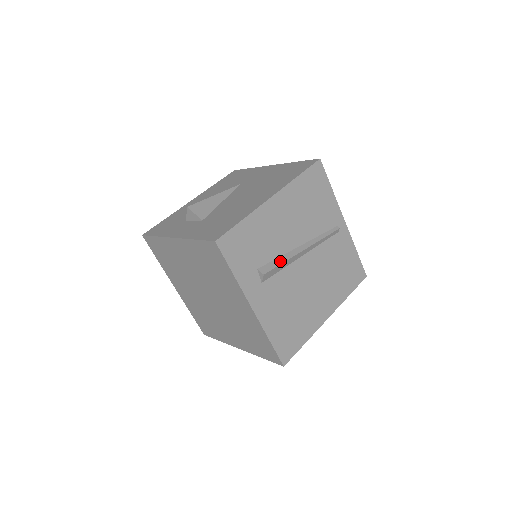
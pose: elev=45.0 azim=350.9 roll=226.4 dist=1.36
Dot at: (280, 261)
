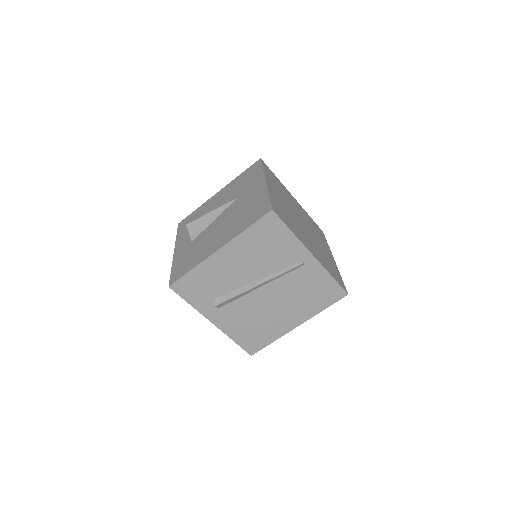
Dot at: (233, 295)
